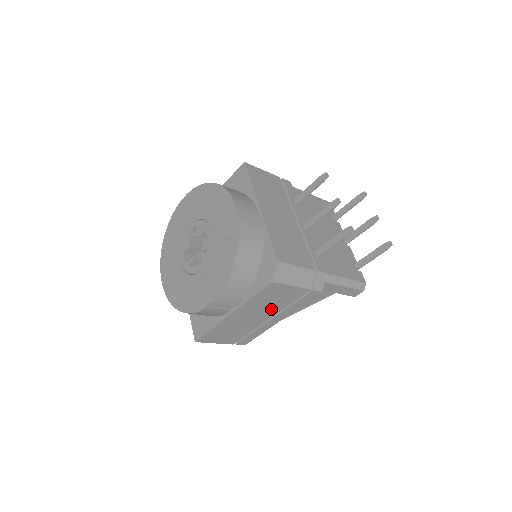
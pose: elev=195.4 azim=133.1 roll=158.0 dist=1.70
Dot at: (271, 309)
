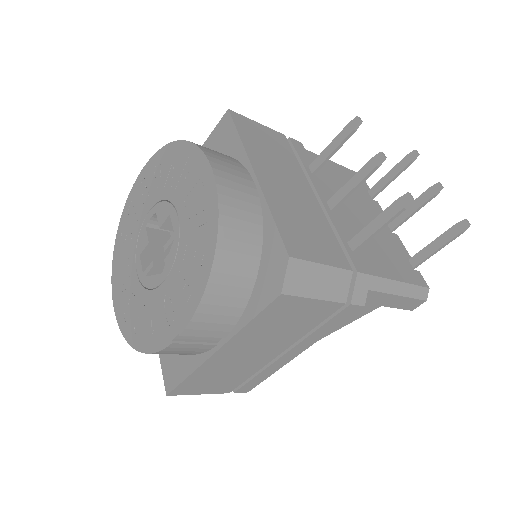
Dot at: (283, 338)
